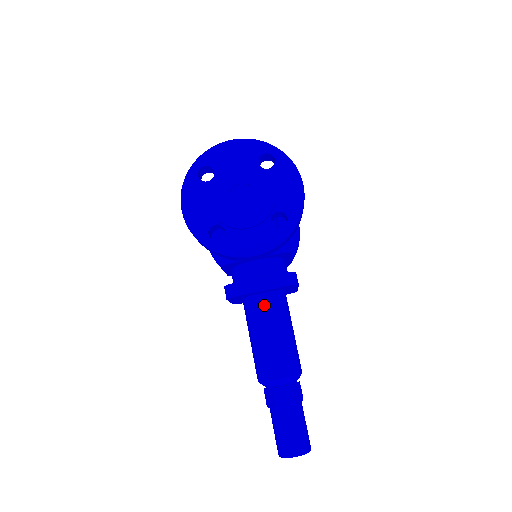
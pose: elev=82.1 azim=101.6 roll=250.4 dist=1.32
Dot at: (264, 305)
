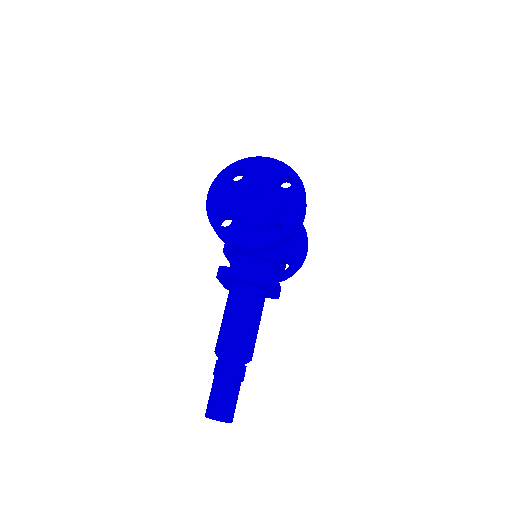
Dot at: (243, 293)
